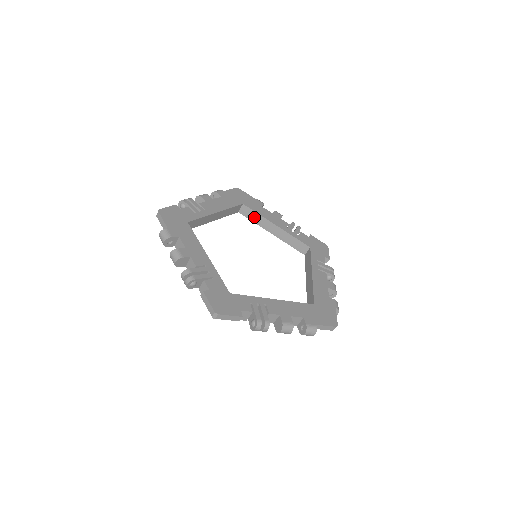
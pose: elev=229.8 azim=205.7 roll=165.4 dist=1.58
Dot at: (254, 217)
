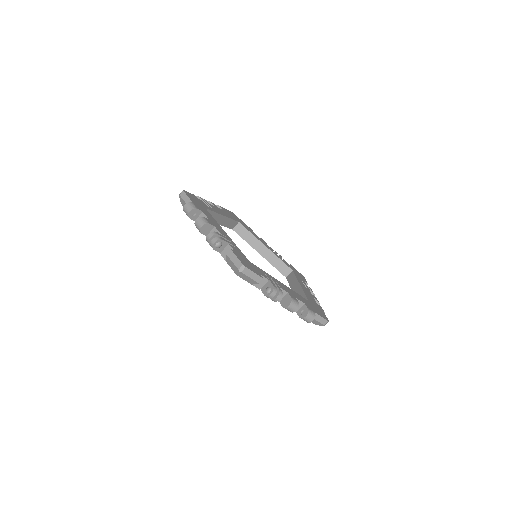
Dot at: (246, 236)
